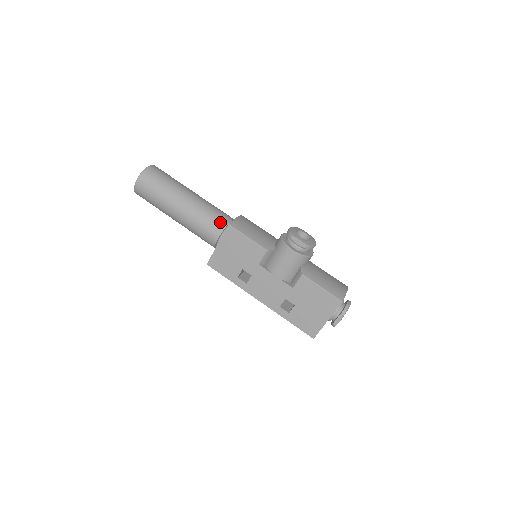
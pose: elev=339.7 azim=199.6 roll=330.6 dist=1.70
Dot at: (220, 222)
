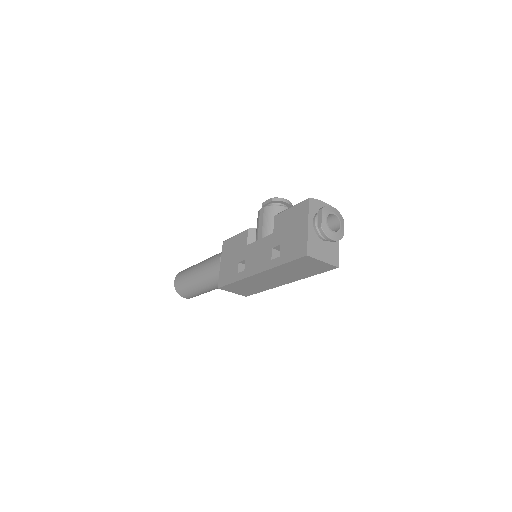
Dot at: occluded
